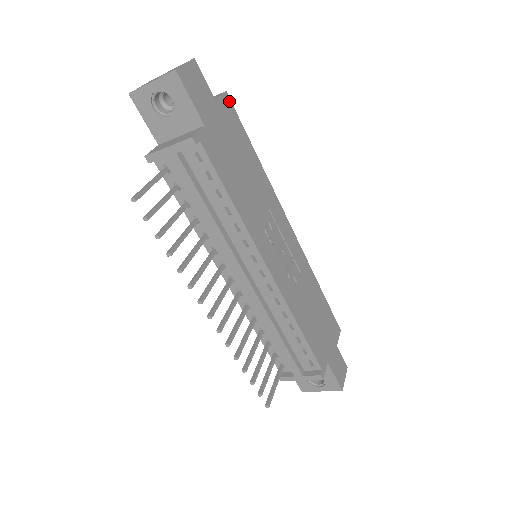
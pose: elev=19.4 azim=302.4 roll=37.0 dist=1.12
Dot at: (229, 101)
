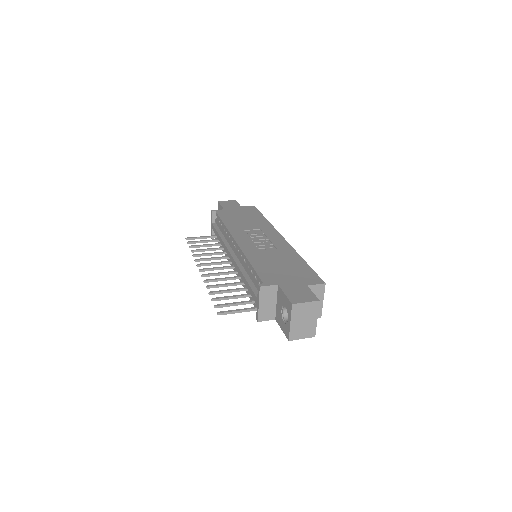
Dot at: (254, 207)
